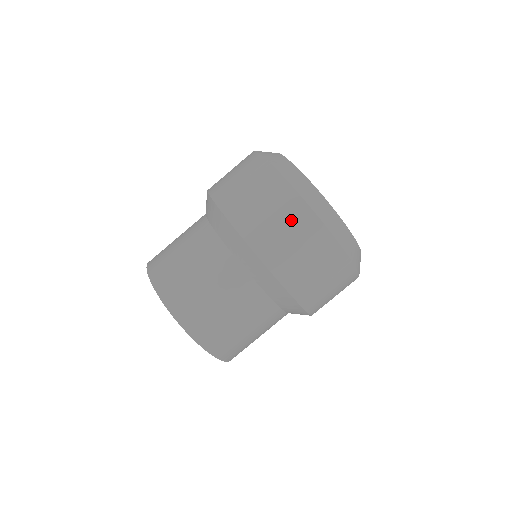
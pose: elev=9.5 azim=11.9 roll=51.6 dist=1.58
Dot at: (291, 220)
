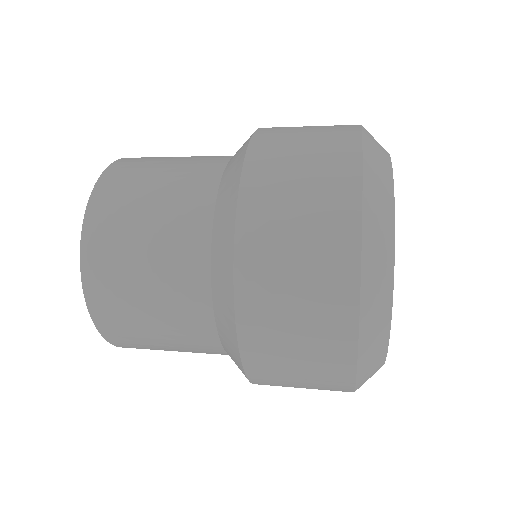
Dot at: (319, 378)
